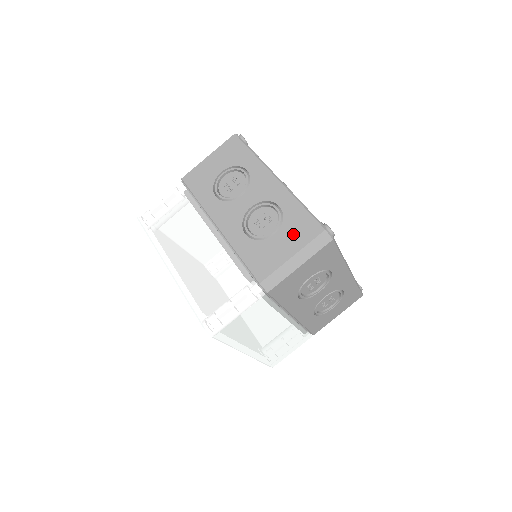
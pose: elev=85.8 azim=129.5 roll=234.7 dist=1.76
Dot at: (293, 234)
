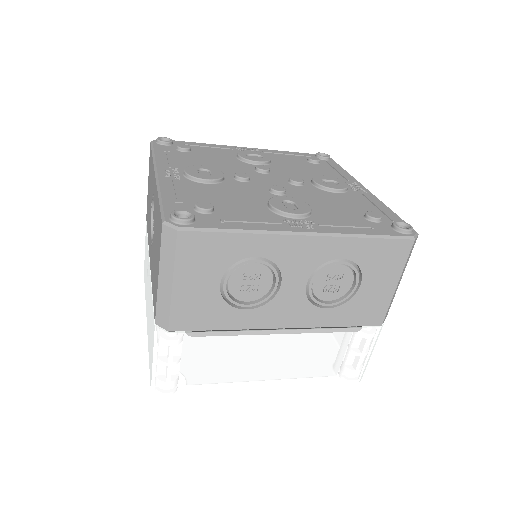
Dot at: (382, 269)
